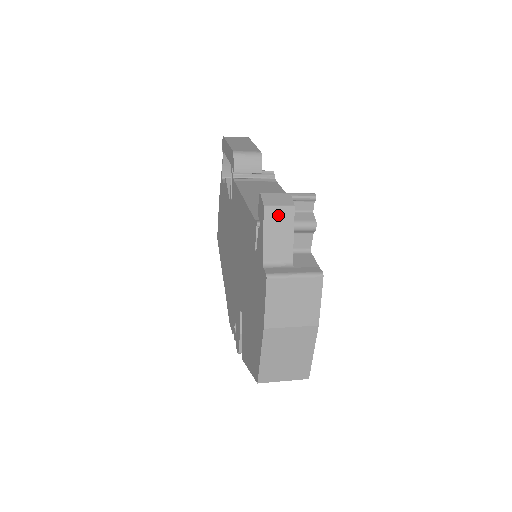
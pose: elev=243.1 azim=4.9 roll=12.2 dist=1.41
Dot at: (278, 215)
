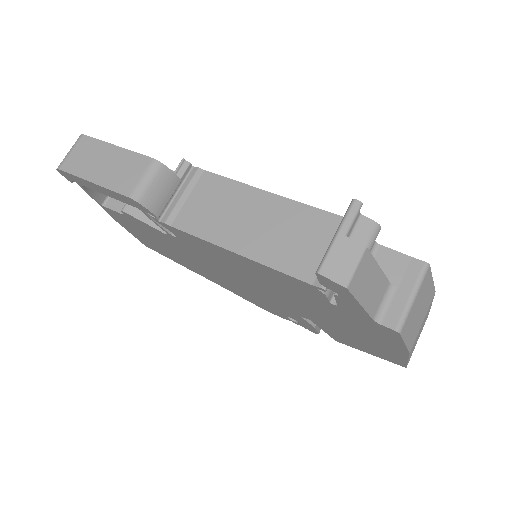
Dot at: (360, 275)
